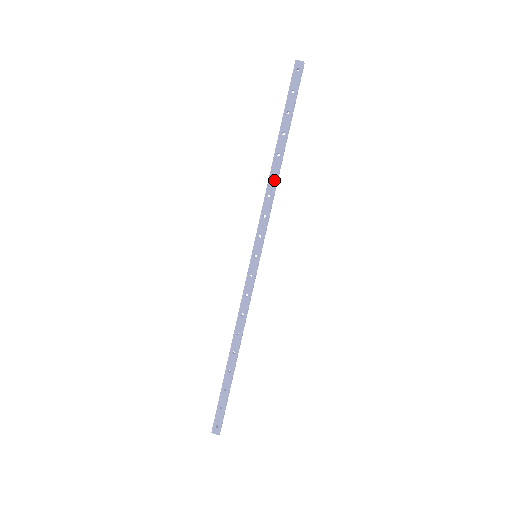
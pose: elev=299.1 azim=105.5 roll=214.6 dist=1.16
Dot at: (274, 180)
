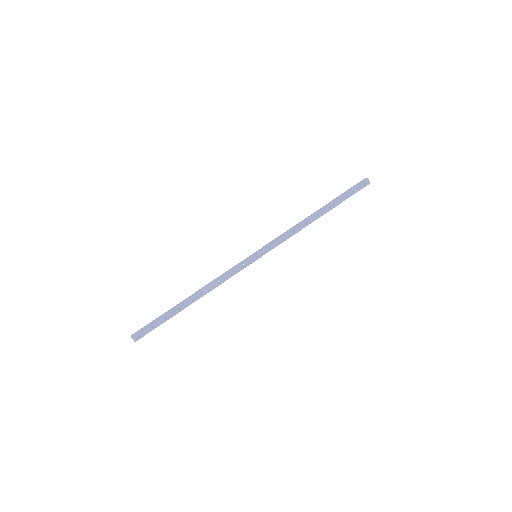
Dot at: (304, 226)
